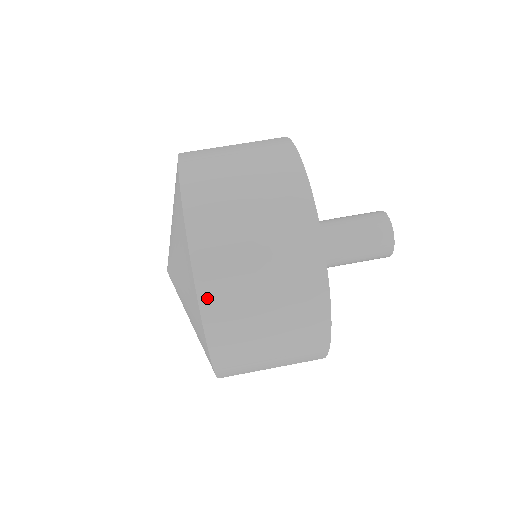
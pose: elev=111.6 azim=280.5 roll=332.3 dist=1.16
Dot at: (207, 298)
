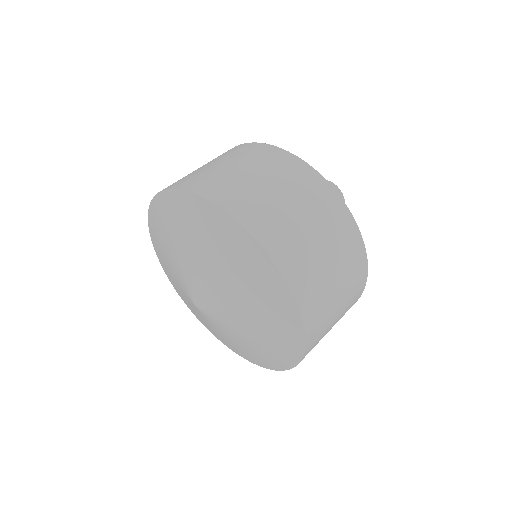
Dot at: (251, 225)
